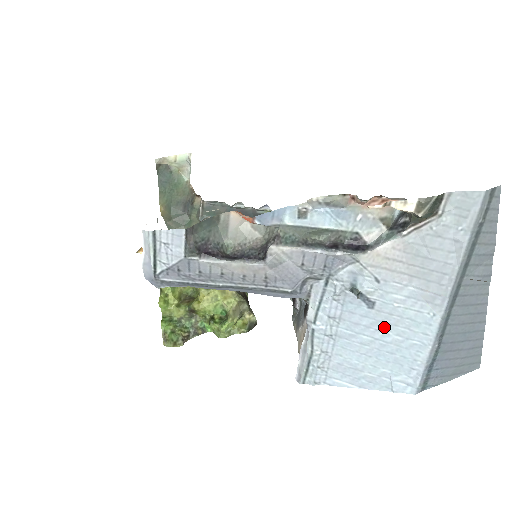
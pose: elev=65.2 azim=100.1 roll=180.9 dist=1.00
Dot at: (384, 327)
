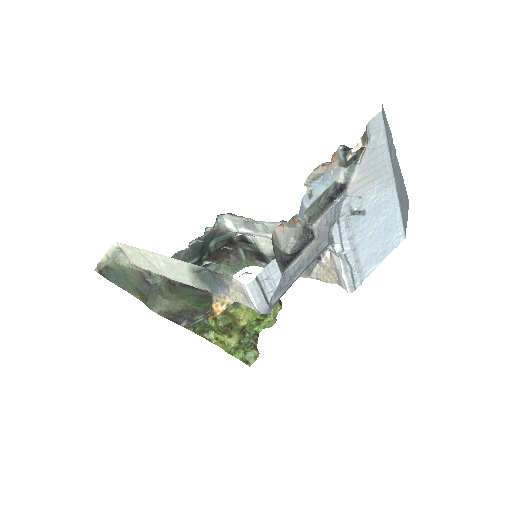
Dot at: (375, 219)
